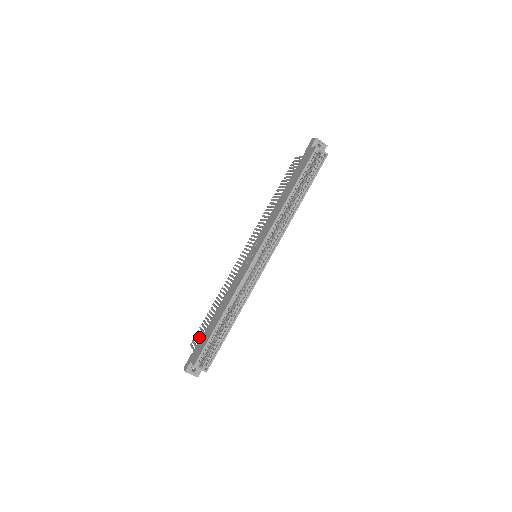
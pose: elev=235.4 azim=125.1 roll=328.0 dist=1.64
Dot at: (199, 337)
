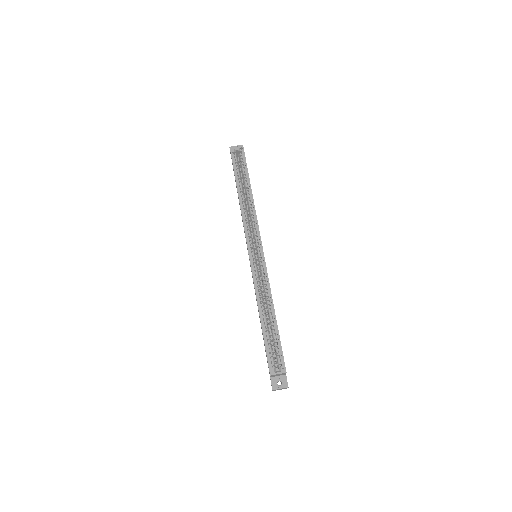
Dot at: occluded
